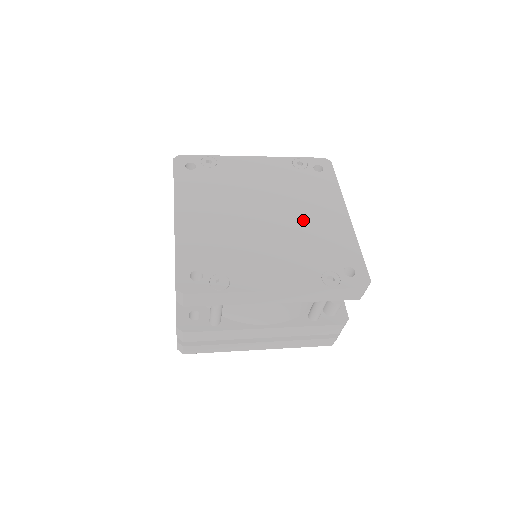
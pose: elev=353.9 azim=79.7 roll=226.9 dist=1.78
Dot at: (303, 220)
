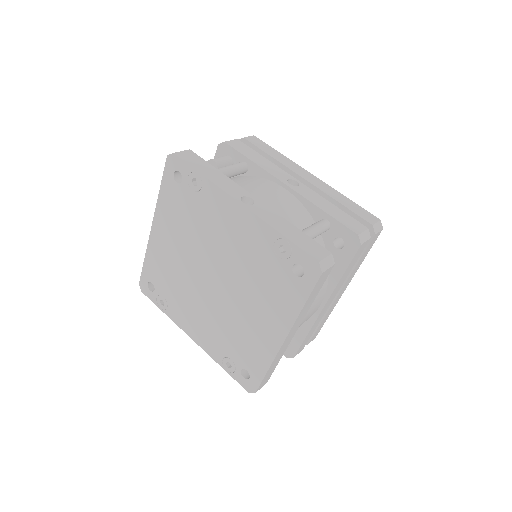
Dot at: (240, 310)
